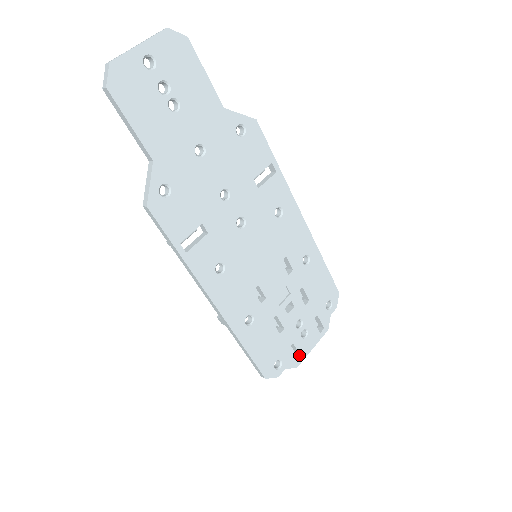
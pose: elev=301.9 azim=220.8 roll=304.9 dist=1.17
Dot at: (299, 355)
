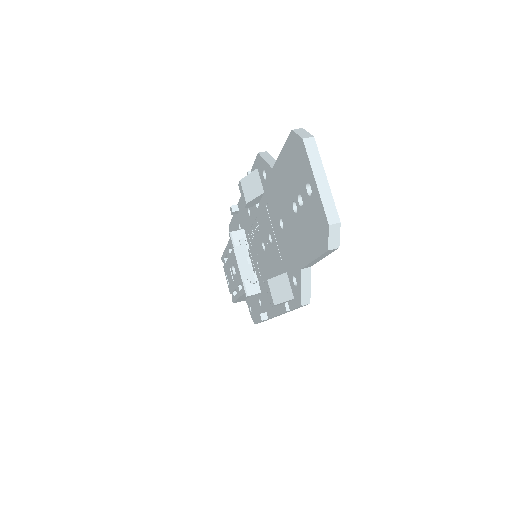
Dot at: occluded
